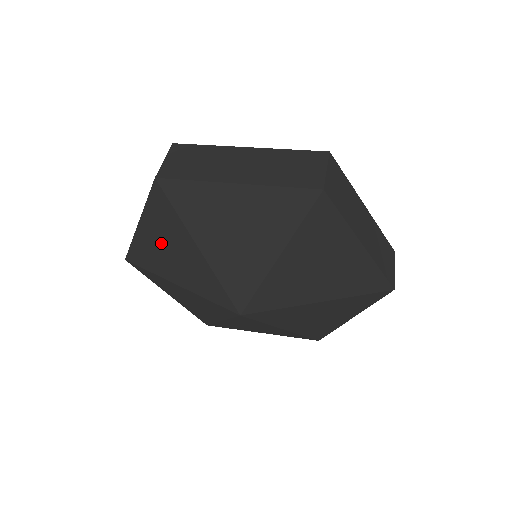
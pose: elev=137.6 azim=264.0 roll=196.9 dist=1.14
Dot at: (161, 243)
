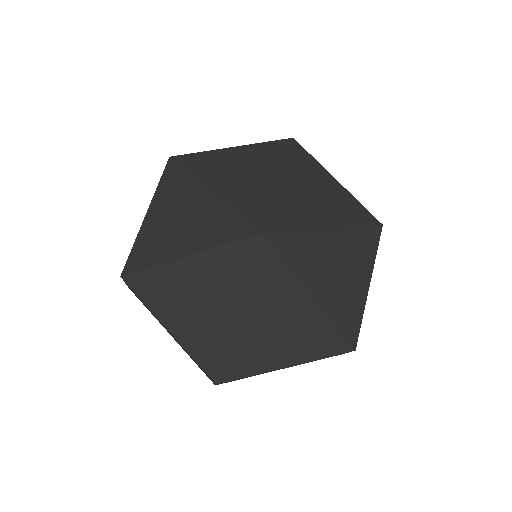
Dot at: (171, 216)
